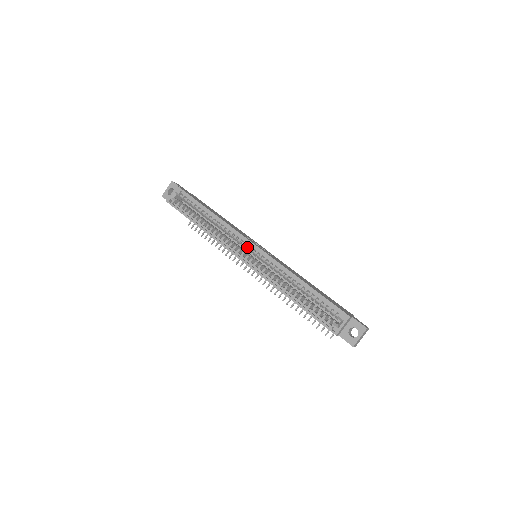
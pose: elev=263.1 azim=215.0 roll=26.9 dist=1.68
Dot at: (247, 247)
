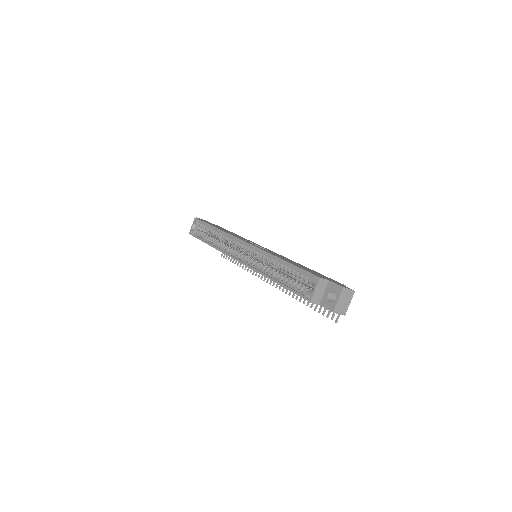
Dot at: (240, 247)
